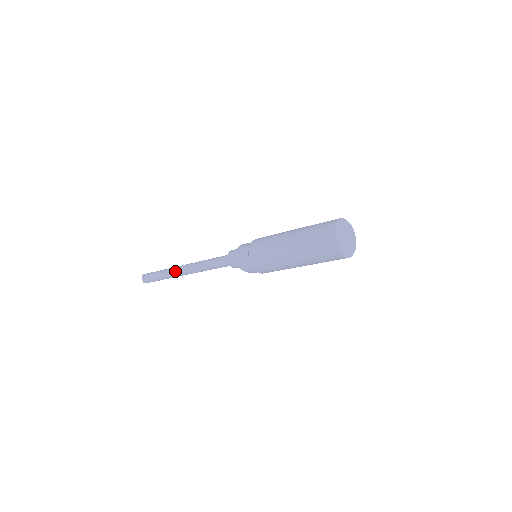
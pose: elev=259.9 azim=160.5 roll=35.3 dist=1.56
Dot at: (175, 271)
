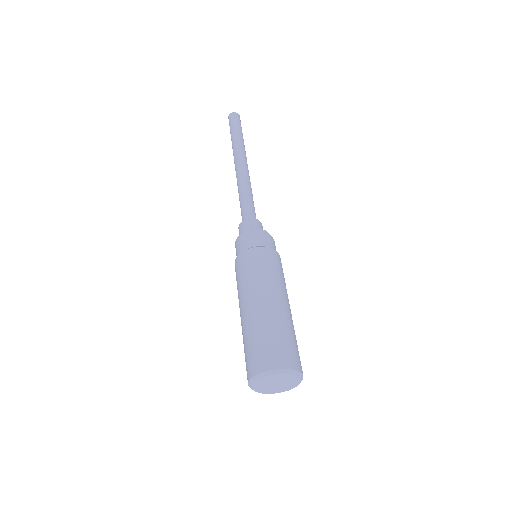
Dot at: occluded
